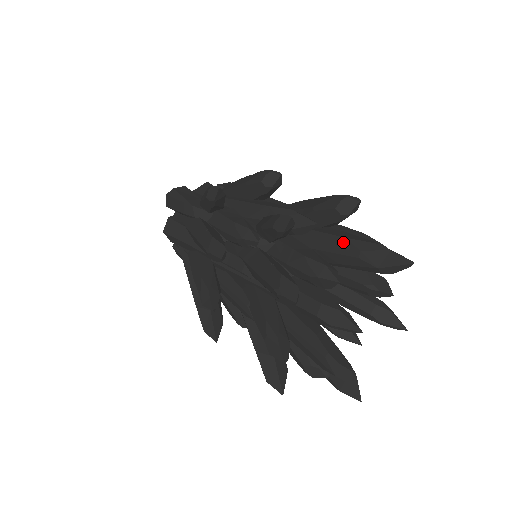
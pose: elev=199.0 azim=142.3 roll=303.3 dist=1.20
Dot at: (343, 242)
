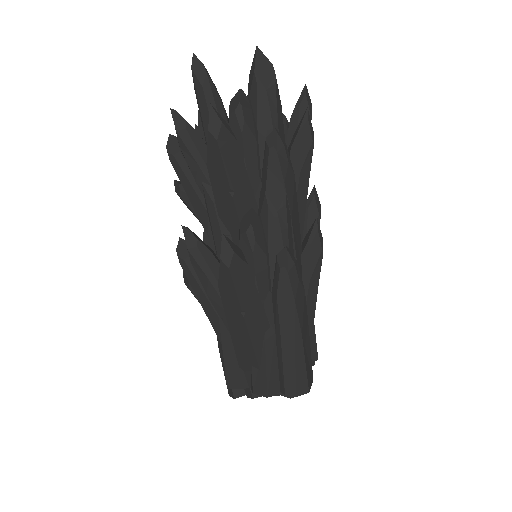
Dot at: occluded
